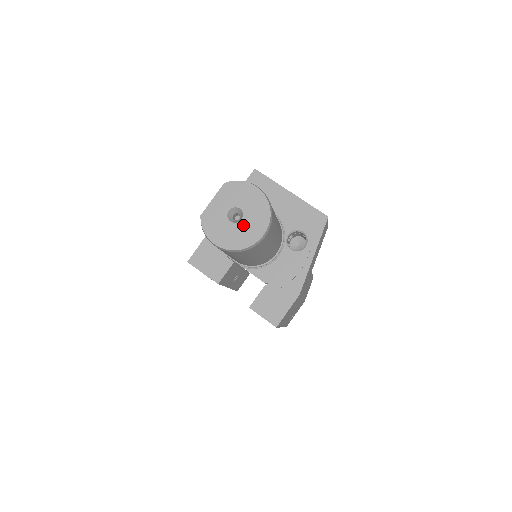
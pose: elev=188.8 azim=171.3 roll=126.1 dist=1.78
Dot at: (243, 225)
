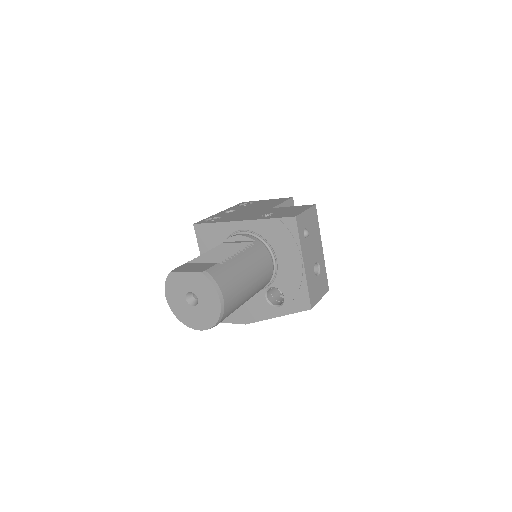
Dot at: (192, 310)
